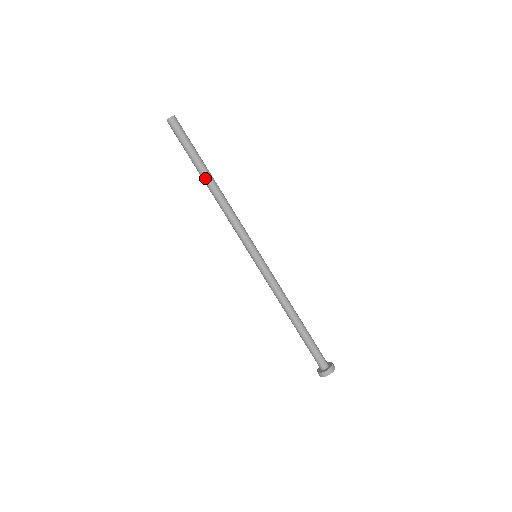
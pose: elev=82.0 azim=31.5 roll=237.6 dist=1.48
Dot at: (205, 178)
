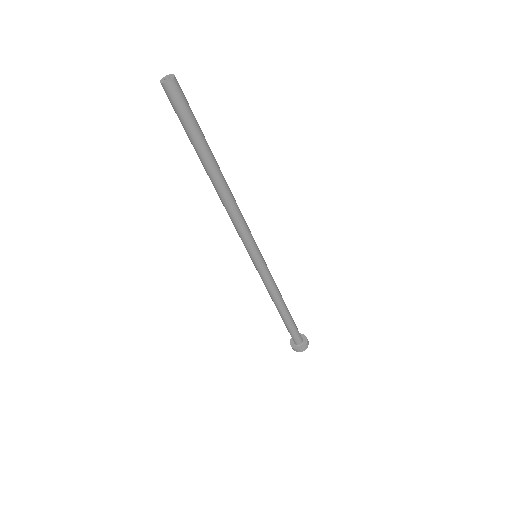
Dot at: (210, 173)
